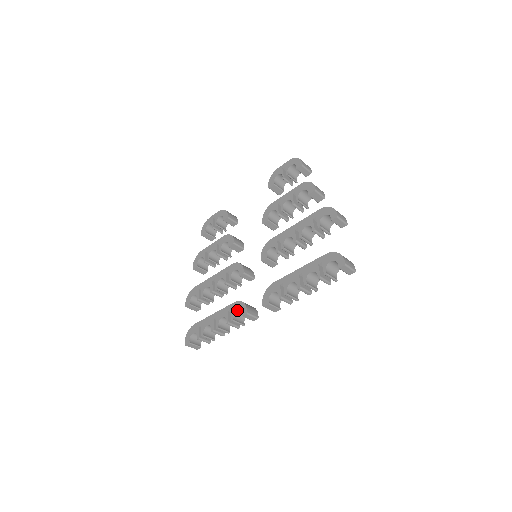
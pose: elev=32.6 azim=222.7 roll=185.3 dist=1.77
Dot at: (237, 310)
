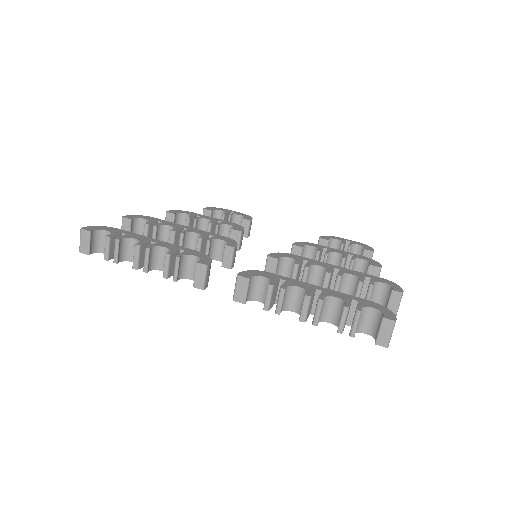
Dot at: (194, 257)
